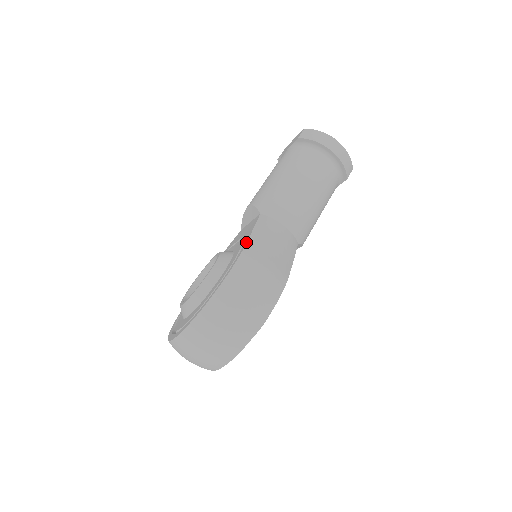
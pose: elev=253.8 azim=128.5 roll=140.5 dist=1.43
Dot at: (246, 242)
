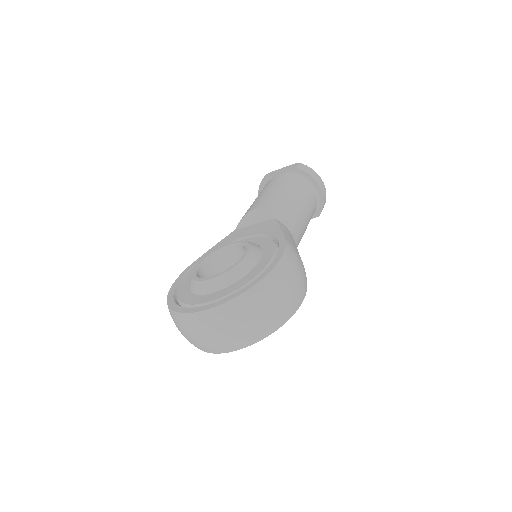
Dot at: (284, 237)
